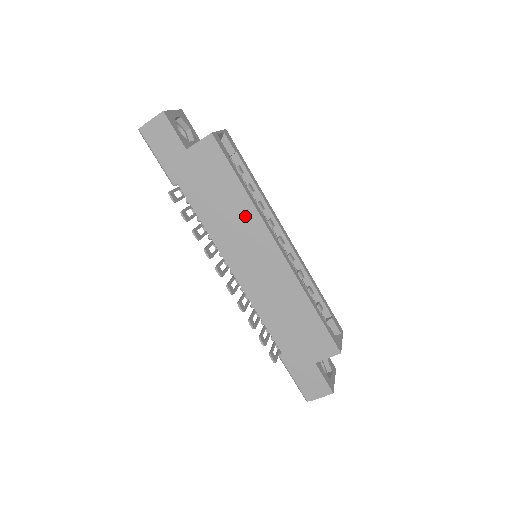
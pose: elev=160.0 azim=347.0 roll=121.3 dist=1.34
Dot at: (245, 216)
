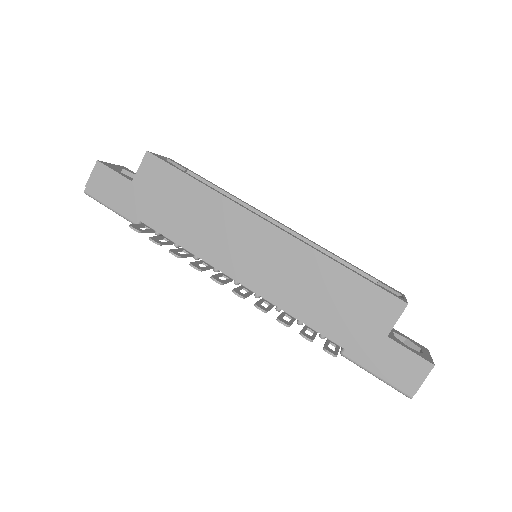
Dot at: (217, 210)
